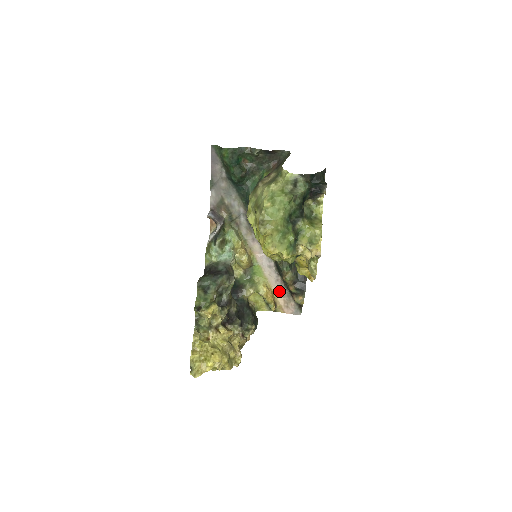
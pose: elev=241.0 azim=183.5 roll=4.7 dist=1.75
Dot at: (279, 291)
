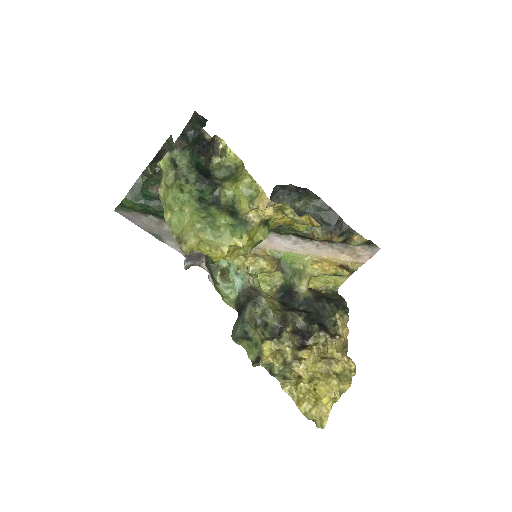
Dot at: (332, 252)
